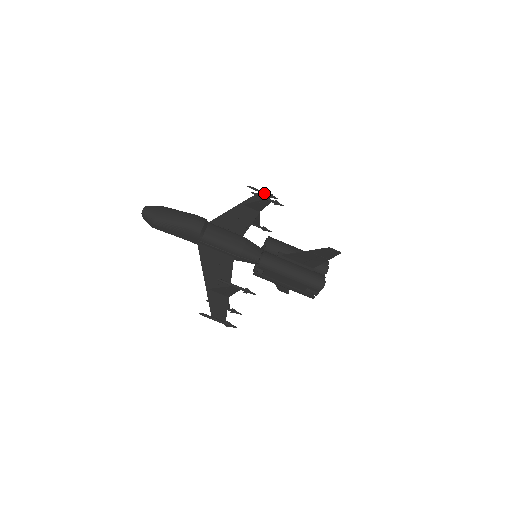
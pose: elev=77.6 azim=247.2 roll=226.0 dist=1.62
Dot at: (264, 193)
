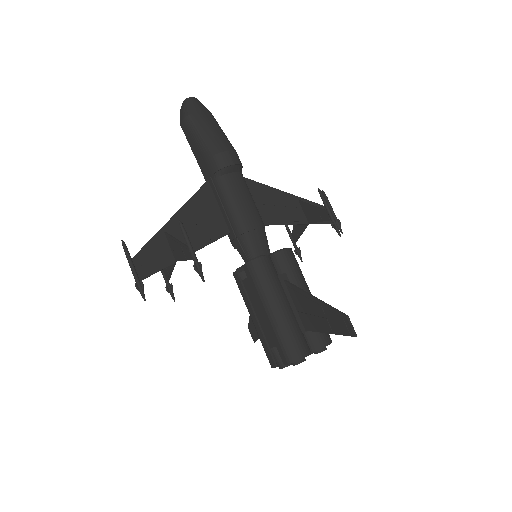
Dot at: (333, 213)
